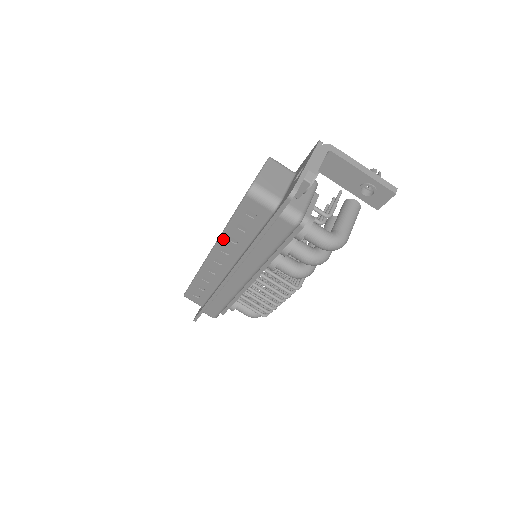
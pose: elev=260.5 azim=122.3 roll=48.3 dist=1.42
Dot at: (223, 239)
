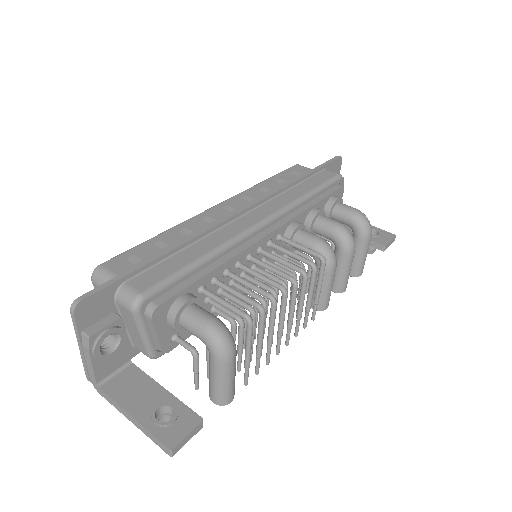
Dot at: (252, 189)
